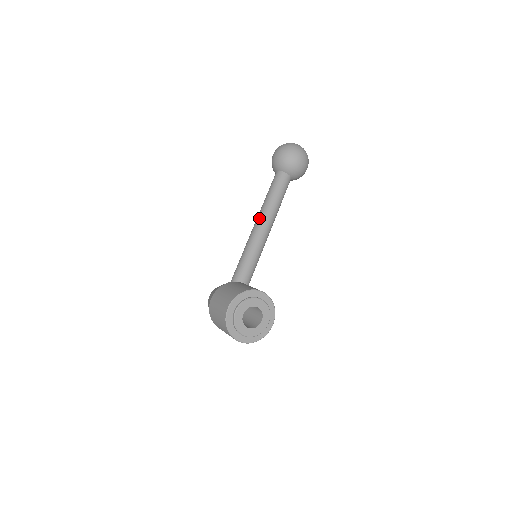
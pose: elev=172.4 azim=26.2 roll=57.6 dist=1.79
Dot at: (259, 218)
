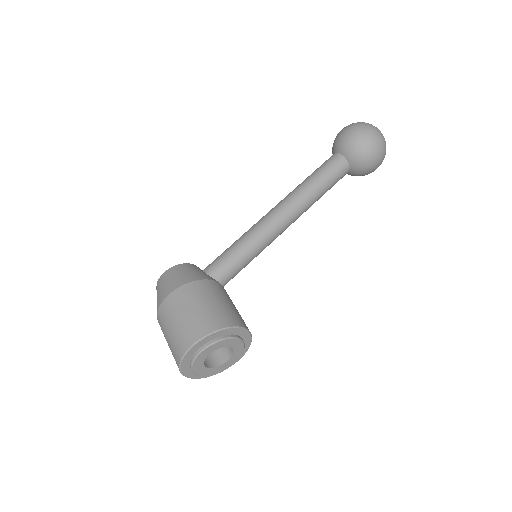
Dot at: (287, 206)
